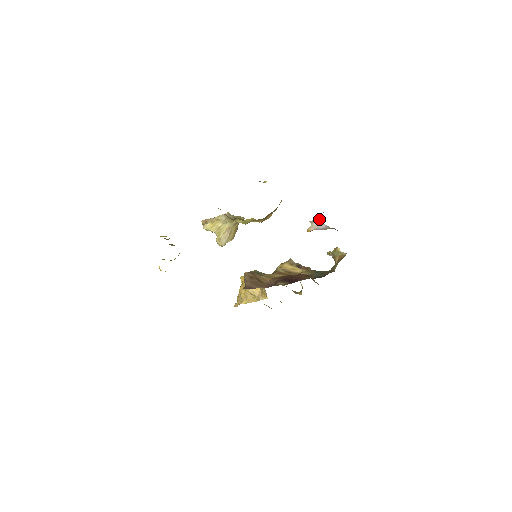
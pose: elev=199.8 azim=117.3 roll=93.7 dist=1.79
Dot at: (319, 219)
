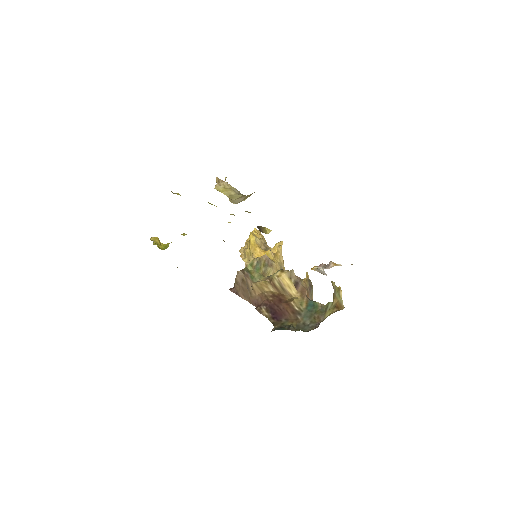
Dot at: (325, 273)
